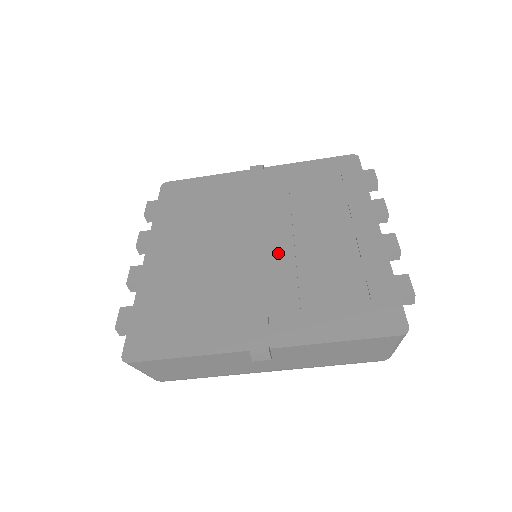
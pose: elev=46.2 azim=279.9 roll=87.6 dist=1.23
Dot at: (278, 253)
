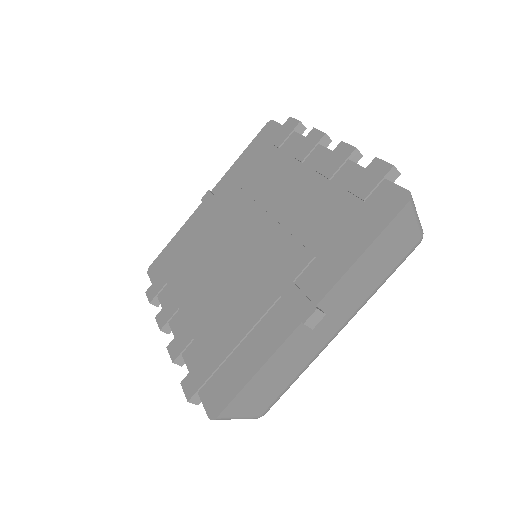
Dot at: (267, 236)
